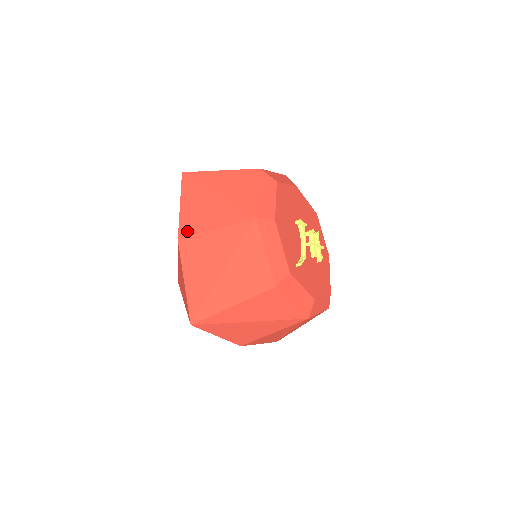
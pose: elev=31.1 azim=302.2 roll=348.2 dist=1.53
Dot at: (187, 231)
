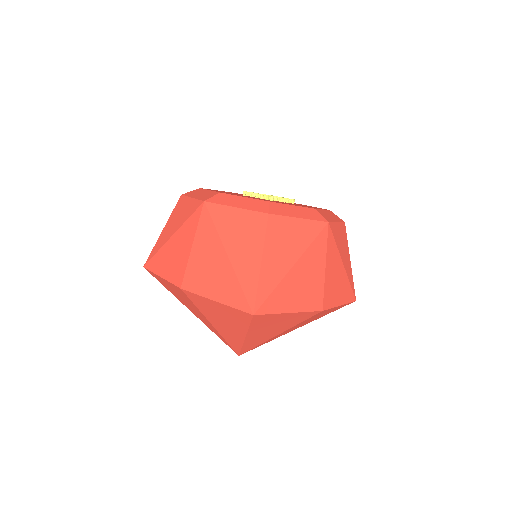
Dot at: (179, 276)
